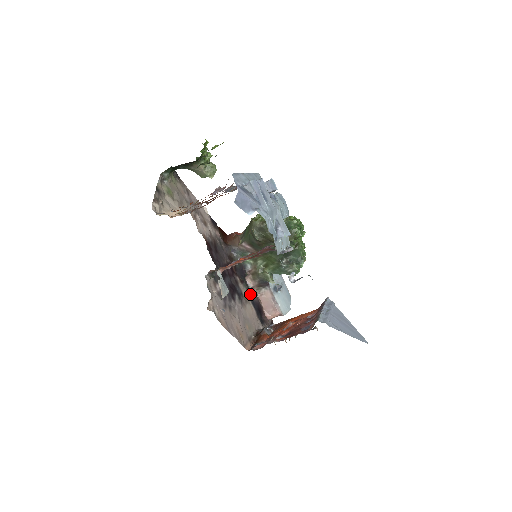
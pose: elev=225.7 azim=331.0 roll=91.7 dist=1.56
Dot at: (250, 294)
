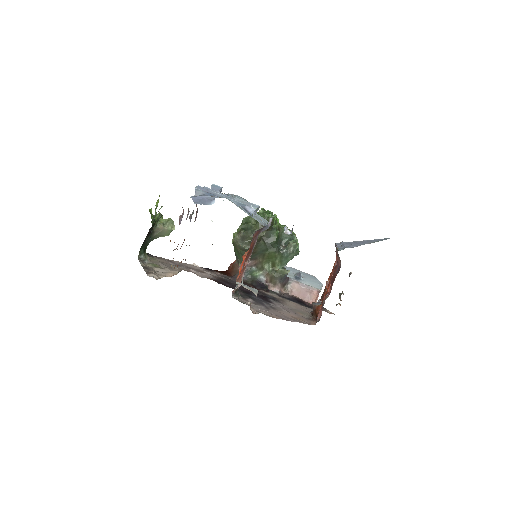
Dot at: (282, 296)
